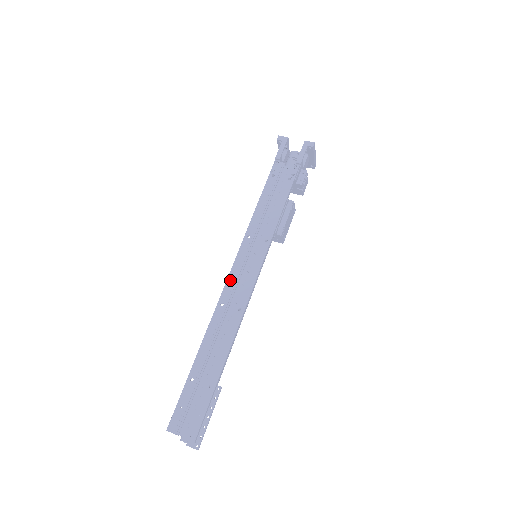
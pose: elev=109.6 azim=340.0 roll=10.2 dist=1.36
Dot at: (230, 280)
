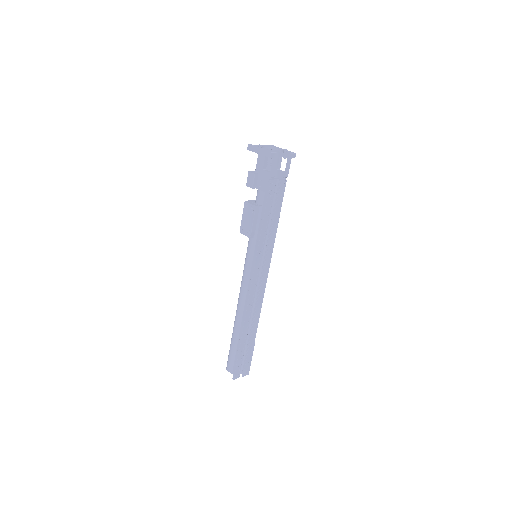
Dot at: (253, 287)
